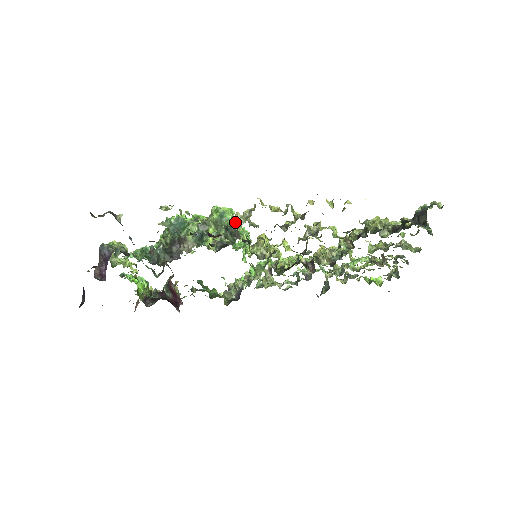
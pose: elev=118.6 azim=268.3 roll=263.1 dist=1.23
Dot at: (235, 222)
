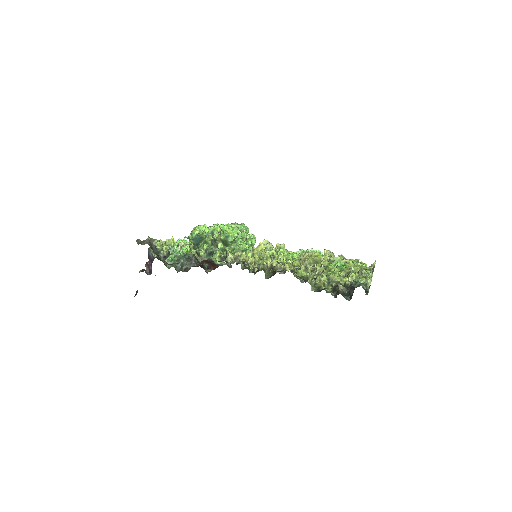
Dot at: (227, 260)
